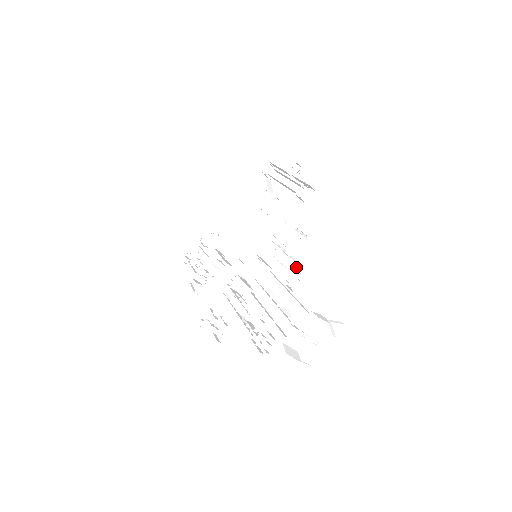
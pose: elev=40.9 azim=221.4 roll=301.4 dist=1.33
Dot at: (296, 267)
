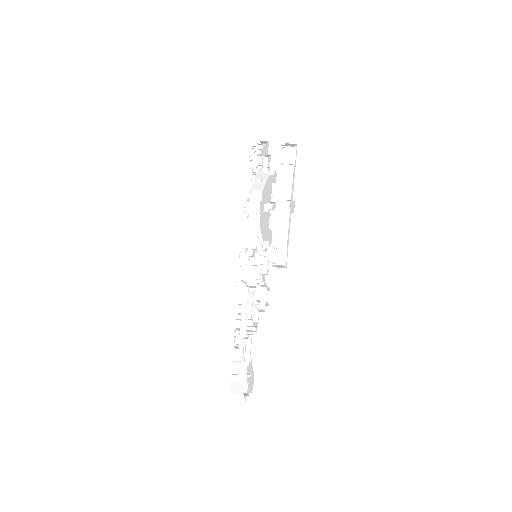
Dot at: occluded
